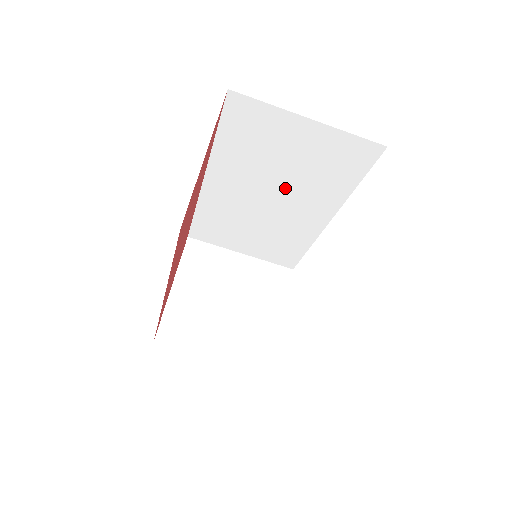
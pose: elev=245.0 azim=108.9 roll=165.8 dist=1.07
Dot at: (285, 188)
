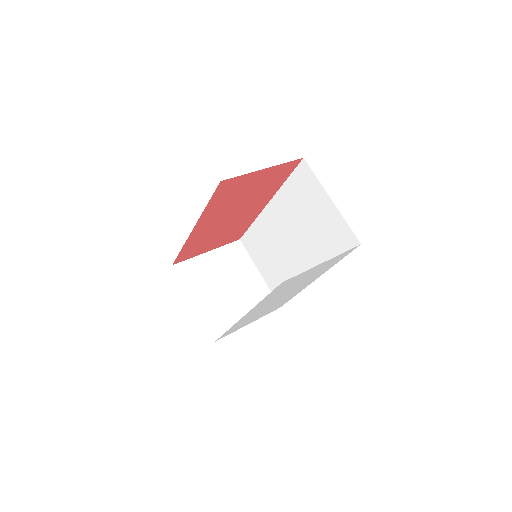
Dot at: (302, 238)
